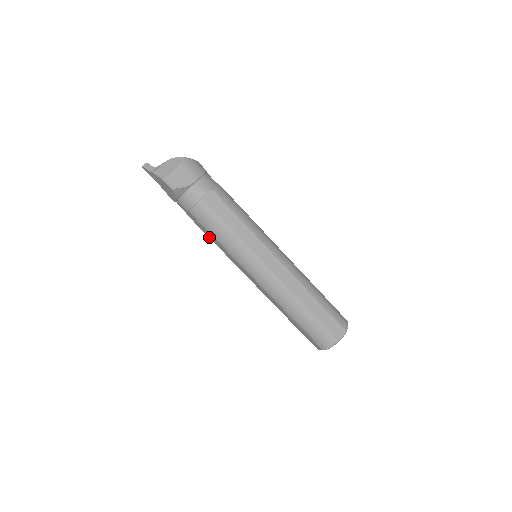
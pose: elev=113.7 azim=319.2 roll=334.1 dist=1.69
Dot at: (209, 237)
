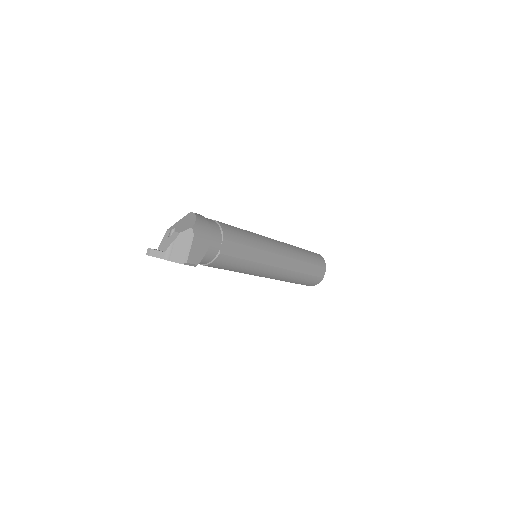
Dot at: occluded
